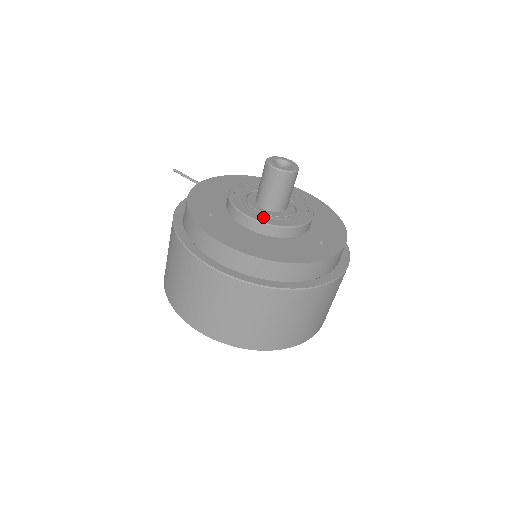
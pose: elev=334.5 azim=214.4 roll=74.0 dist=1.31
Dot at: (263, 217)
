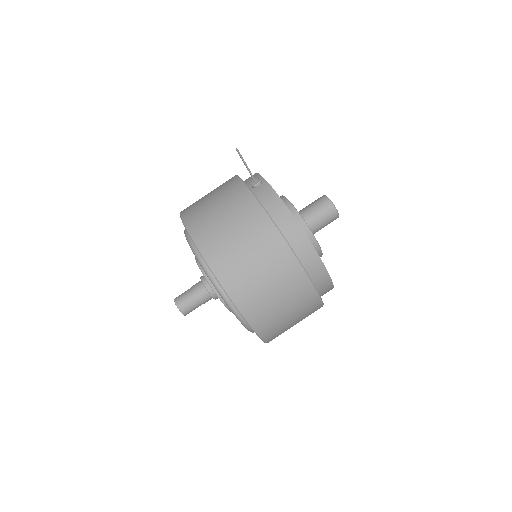
Dot at: occluded
